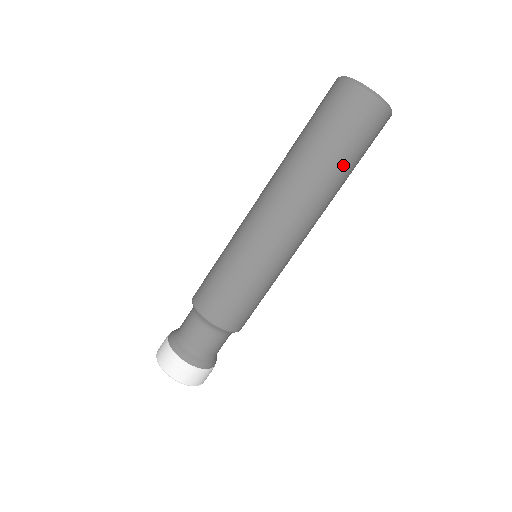
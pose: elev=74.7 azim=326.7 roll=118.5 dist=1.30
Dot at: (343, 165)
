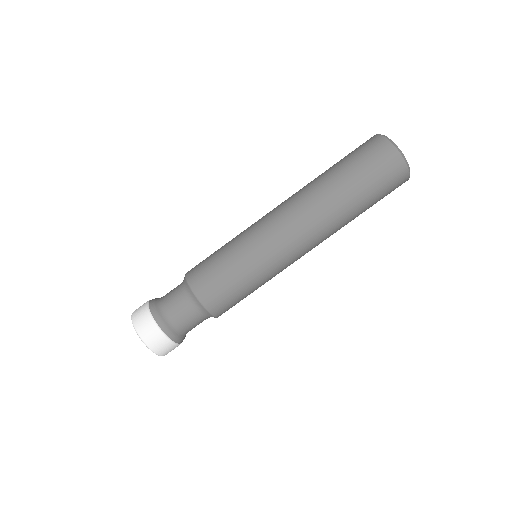
Dot at: occluded
